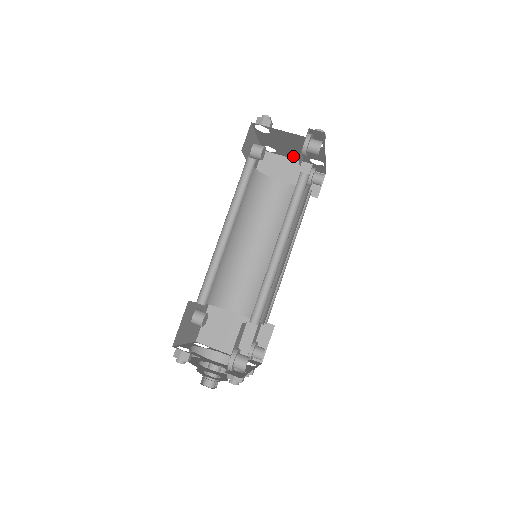
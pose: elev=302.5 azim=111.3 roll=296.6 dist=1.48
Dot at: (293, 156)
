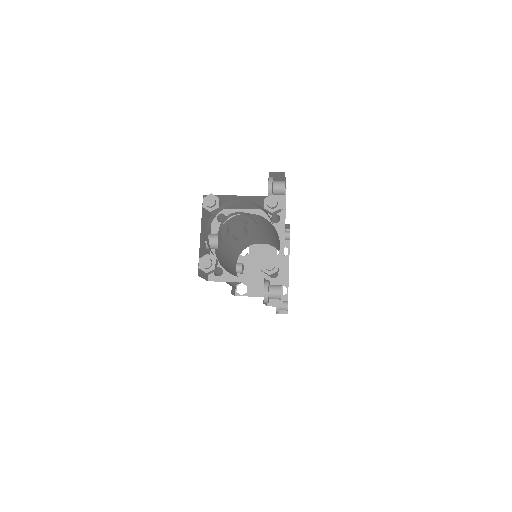
Dot at: (261, 291)
